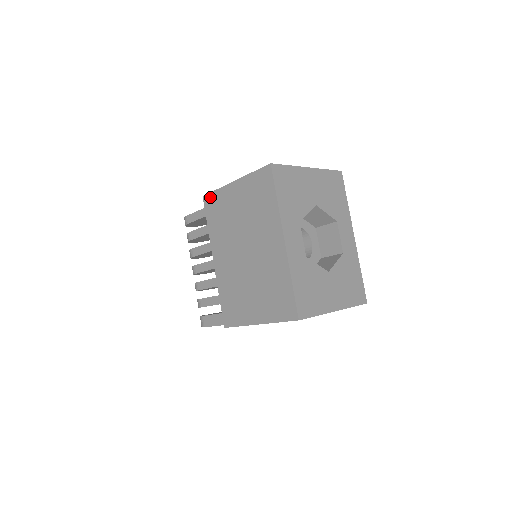
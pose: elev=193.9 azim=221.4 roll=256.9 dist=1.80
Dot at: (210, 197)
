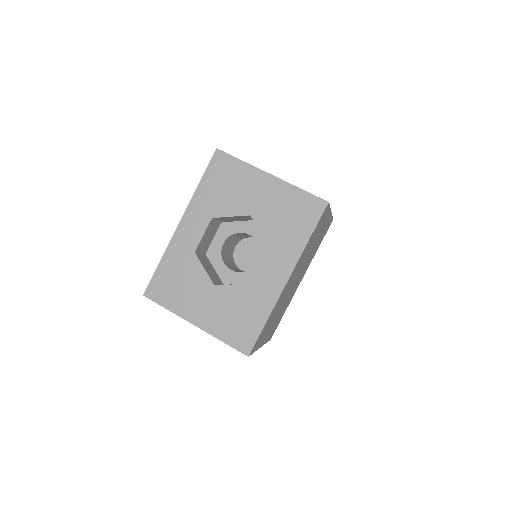
Dot at: occluded
